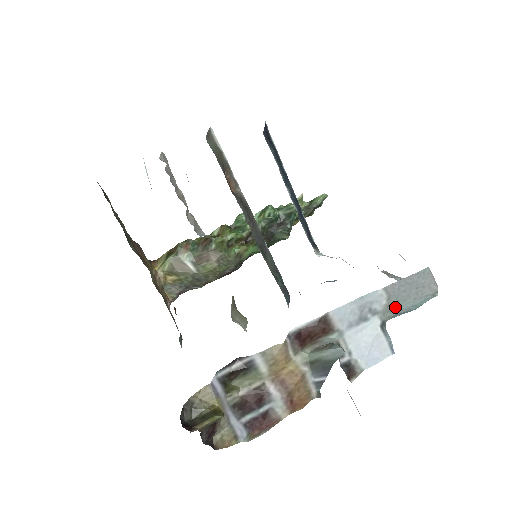
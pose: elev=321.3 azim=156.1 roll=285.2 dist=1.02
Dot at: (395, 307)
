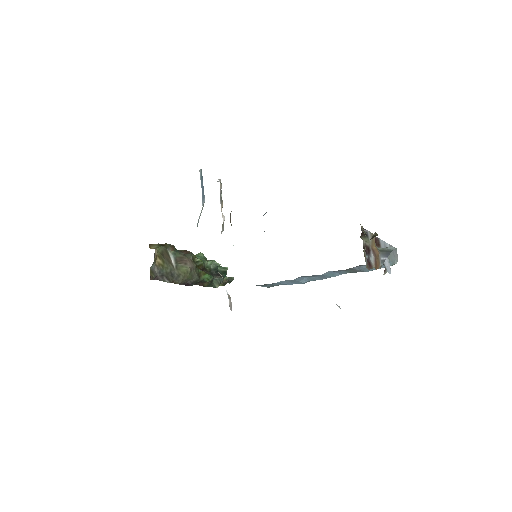
Dot at: (391, 256)
